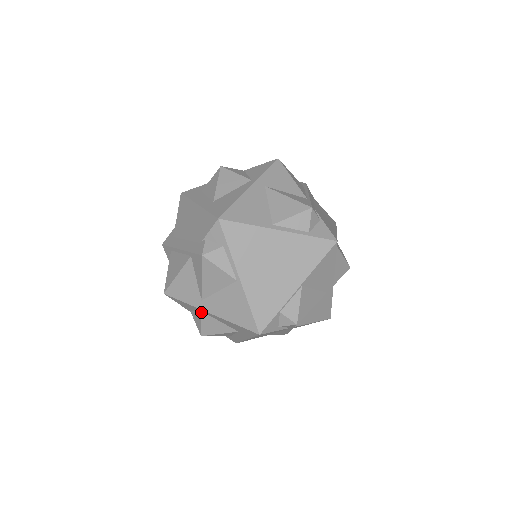
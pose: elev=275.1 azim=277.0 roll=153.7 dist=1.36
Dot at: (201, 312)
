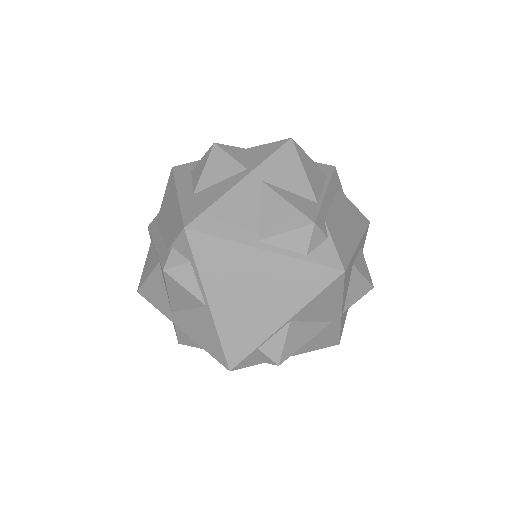
Dot at: occluded
